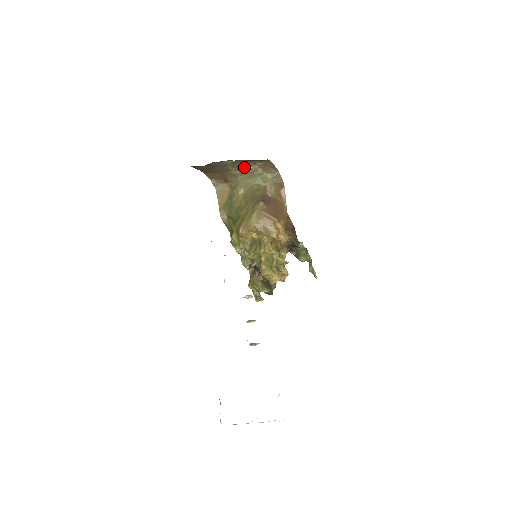
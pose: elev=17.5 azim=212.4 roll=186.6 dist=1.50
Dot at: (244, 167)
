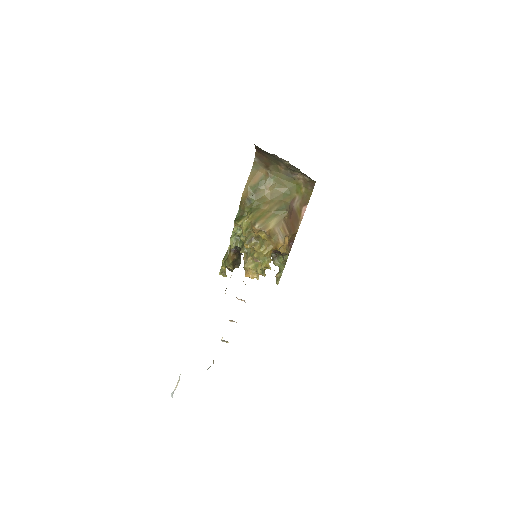
Dot at: (292, 171)
